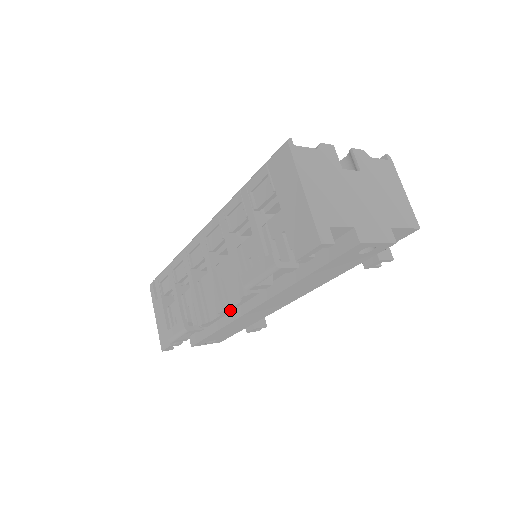
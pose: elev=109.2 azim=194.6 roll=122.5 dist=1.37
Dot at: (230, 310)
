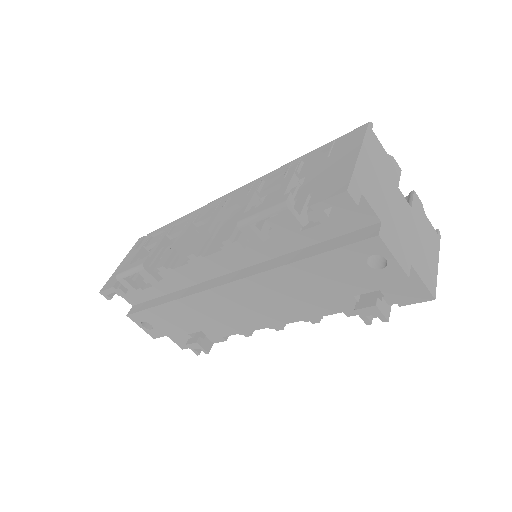
Dot at: (201, 262)
